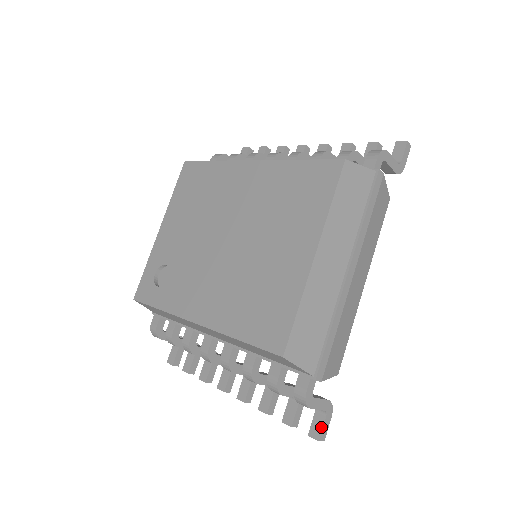
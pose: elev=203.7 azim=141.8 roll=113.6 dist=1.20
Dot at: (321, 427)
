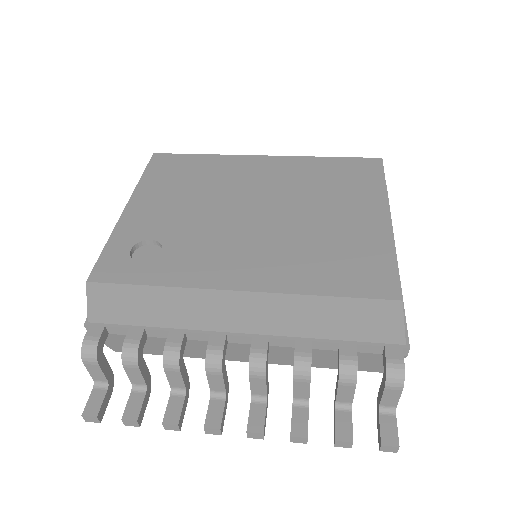
Dot at: (395, 429)
